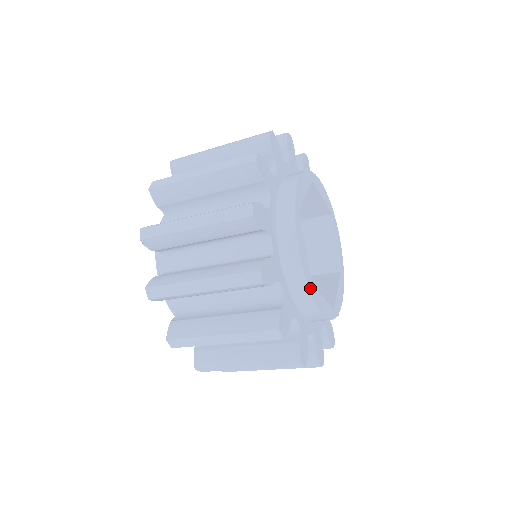
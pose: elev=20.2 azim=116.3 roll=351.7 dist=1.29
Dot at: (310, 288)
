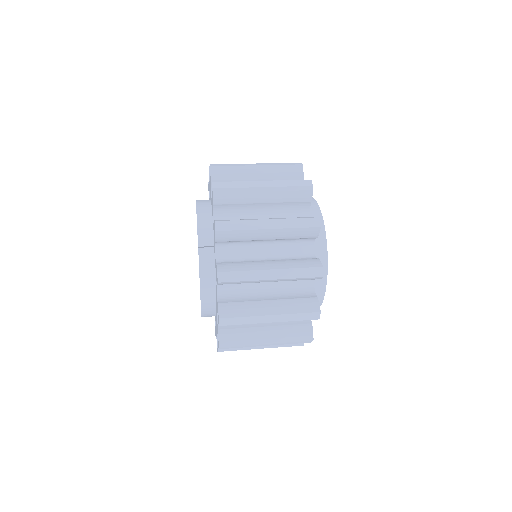
Dot at: (321, 301)
